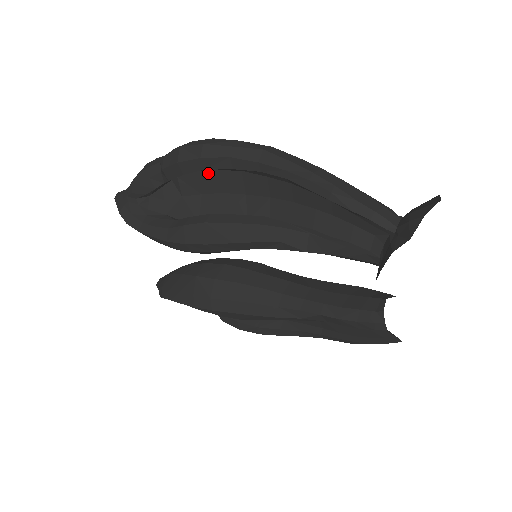
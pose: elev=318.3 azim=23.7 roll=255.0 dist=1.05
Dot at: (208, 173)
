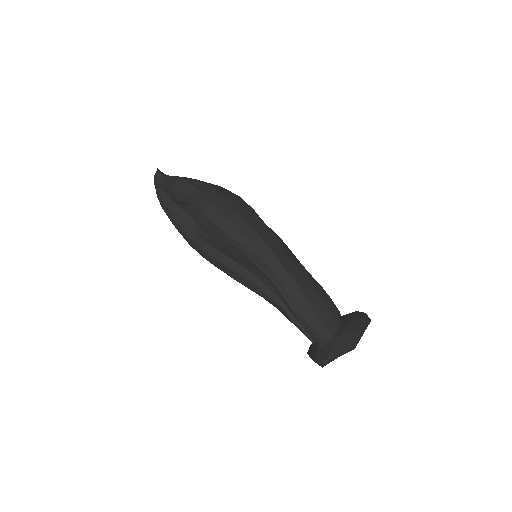
Dot at: occluded
